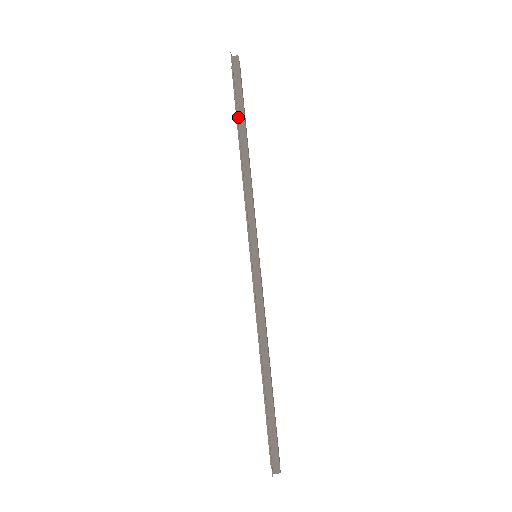
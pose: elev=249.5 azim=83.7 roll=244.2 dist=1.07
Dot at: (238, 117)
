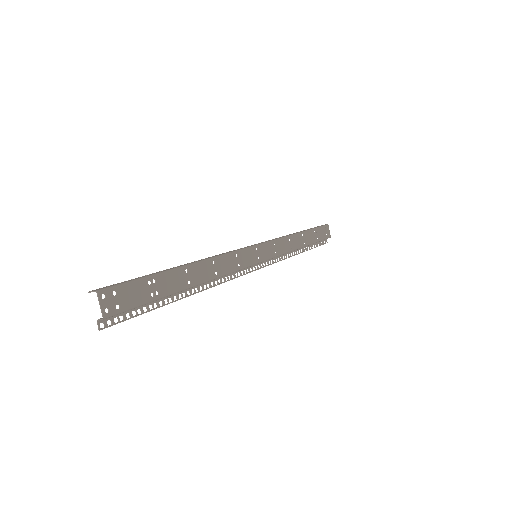
Dot at: (164, 297)
